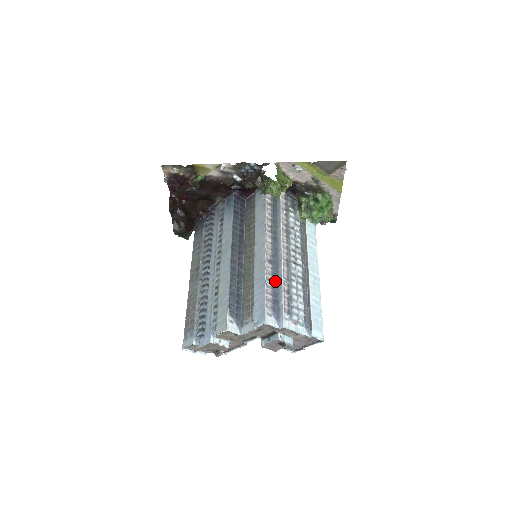
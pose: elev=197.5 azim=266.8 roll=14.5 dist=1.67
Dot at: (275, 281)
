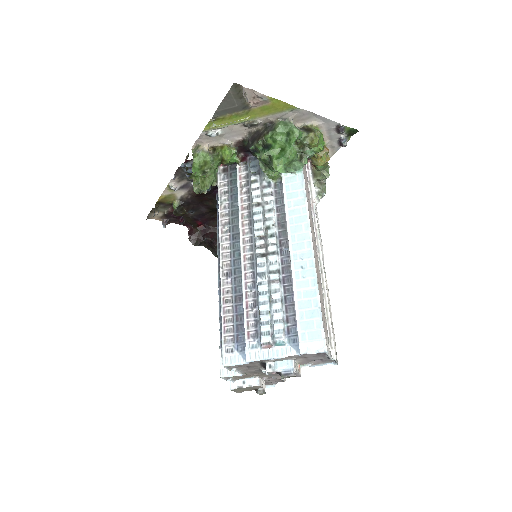
Dot at: (238, 297)
